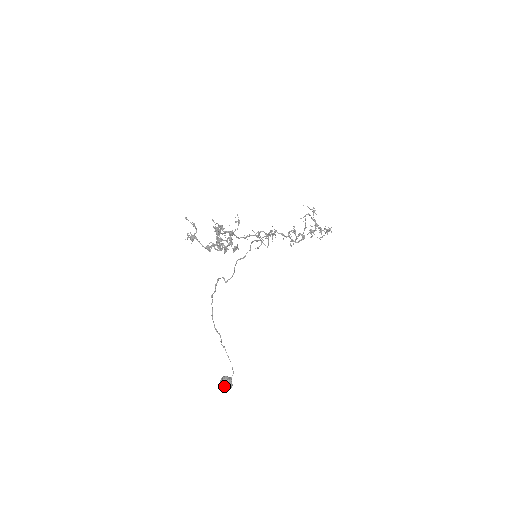
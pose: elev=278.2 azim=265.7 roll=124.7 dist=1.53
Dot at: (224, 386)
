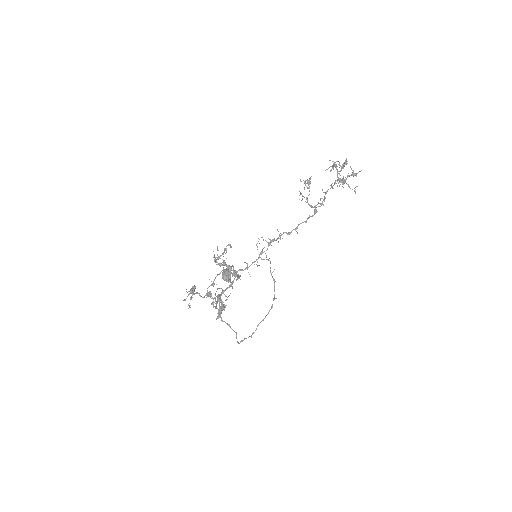
Dot at: occluded
